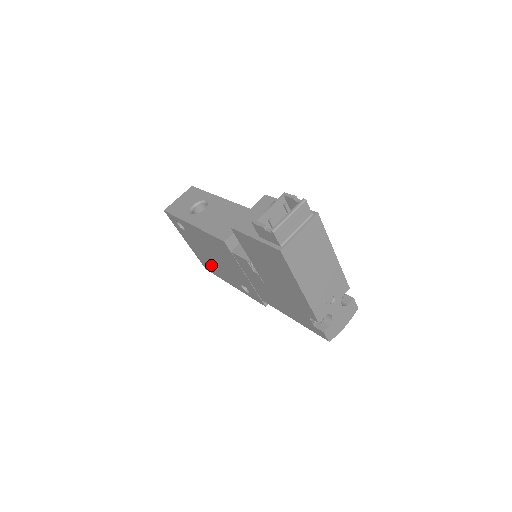
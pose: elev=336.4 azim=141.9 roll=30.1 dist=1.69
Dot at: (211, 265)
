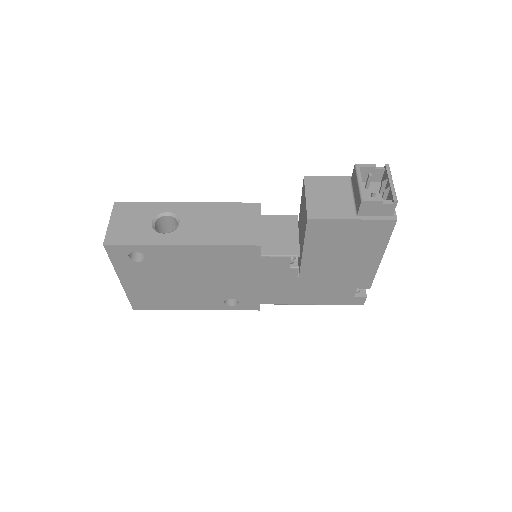
Dot at: (164, 297)
